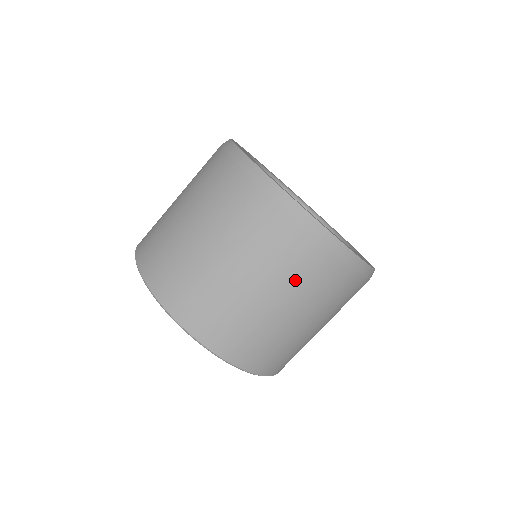
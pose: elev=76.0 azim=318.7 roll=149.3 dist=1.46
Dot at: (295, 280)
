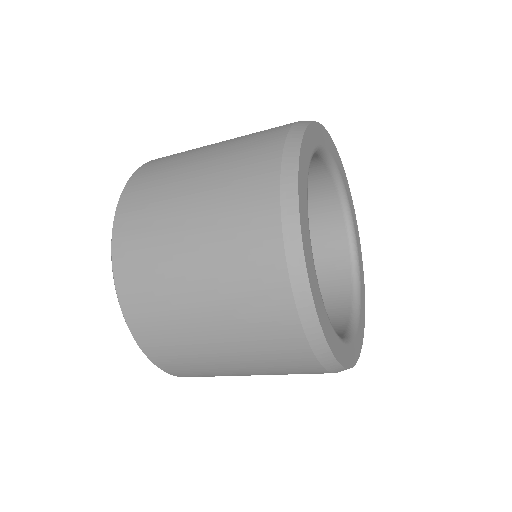
Dot at: (259, 351)
